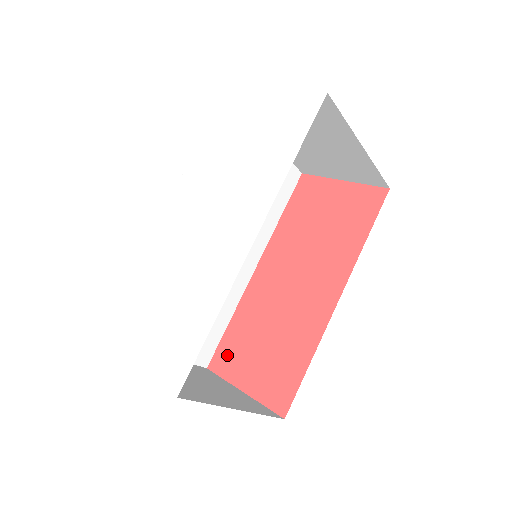
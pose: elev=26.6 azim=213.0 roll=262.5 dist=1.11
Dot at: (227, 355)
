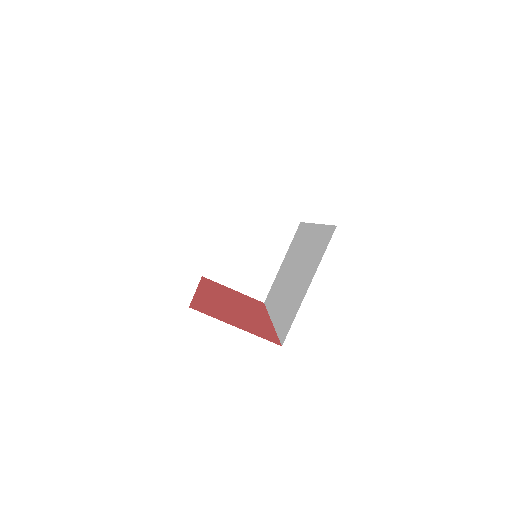
Dot at: (205, 309)
